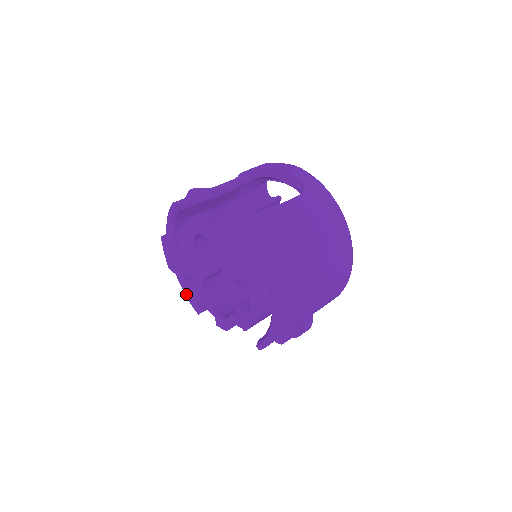
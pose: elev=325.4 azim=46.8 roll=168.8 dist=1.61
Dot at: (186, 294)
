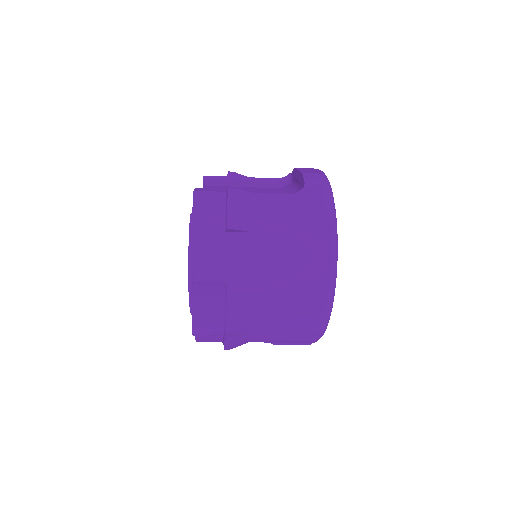
Dot at: occluded
